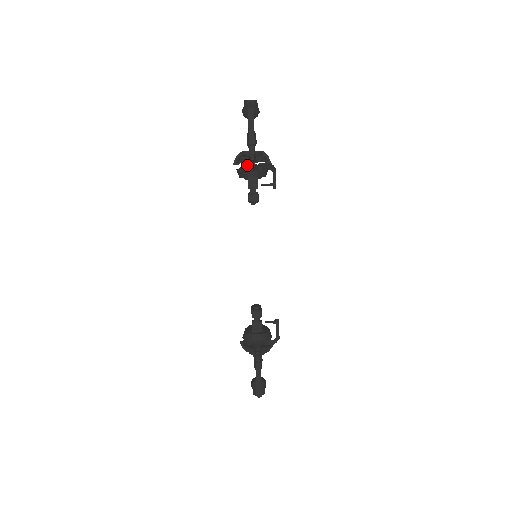
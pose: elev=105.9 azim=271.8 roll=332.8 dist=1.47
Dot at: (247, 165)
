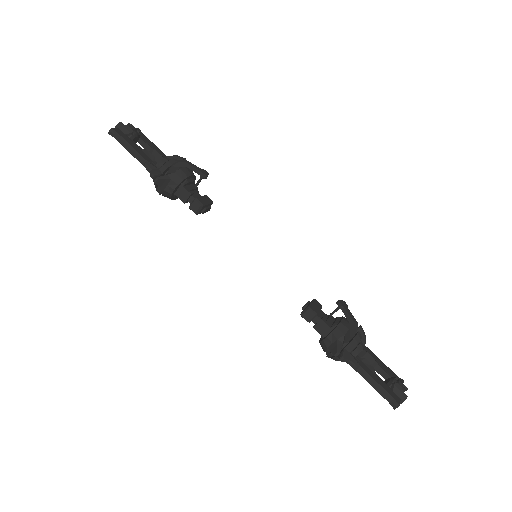
Dot at: occluded
